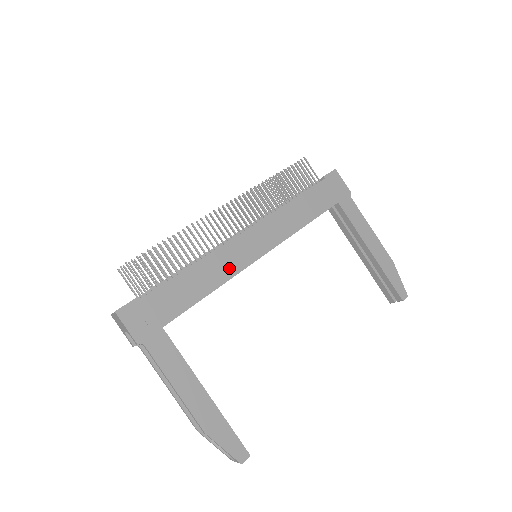
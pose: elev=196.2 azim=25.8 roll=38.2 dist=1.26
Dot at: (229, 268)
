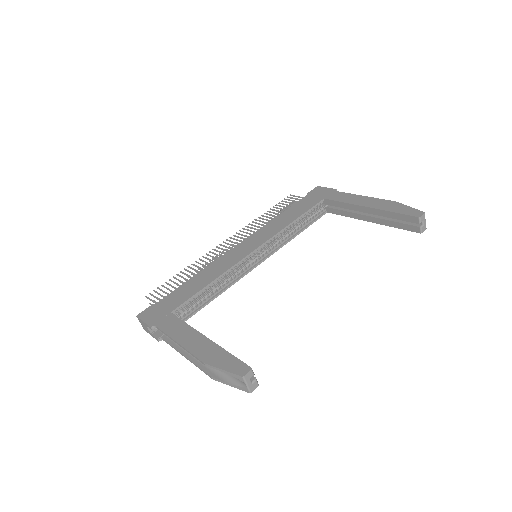
Dot at: (226, 265)
